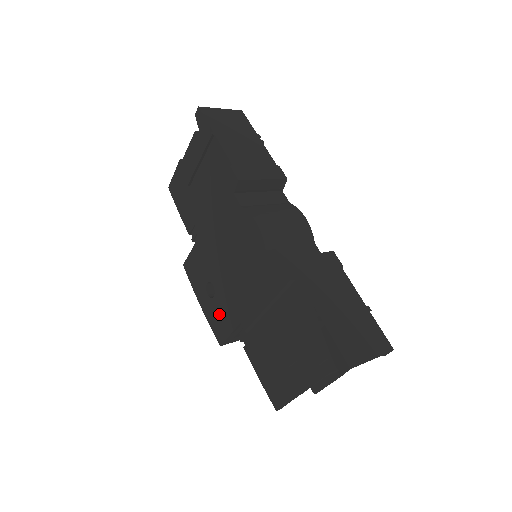
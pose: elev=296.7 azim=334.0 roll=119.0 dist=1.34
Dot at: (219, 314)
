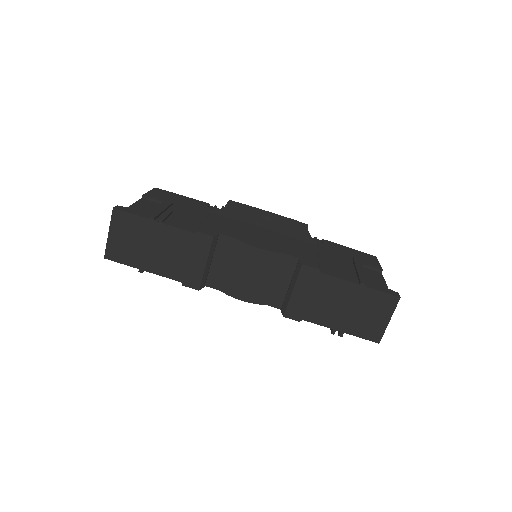
Dot at: occluded
